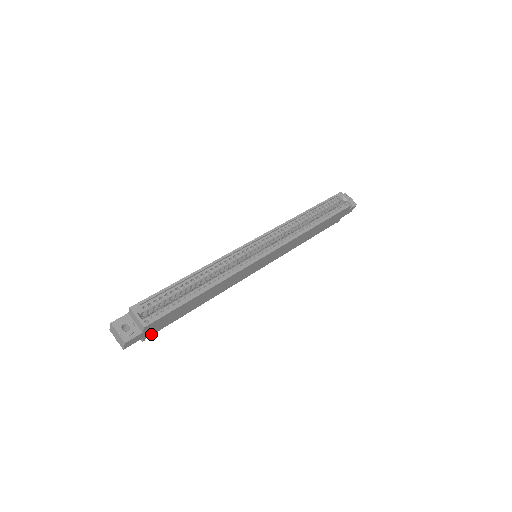
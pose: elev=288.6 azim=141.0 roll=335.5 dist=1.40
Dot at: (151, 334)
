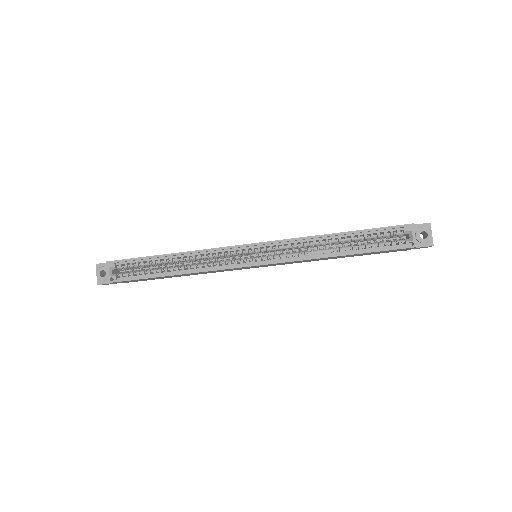
Dot at: occluded
